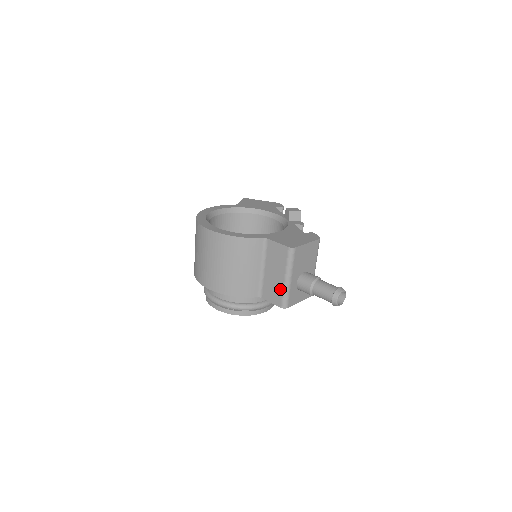
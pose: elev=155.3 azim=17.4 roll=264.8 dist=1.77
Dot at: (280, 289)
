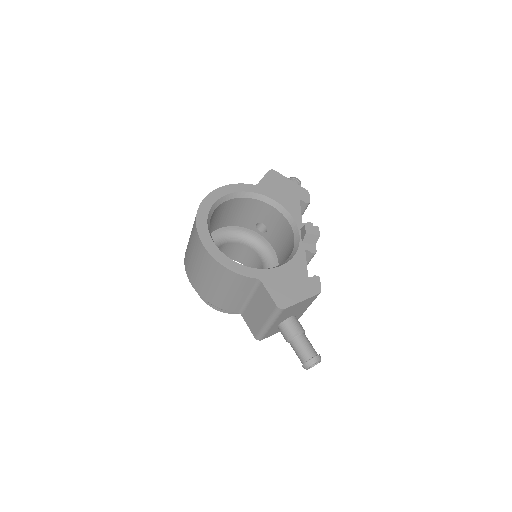
Dot at: (259, 326)
